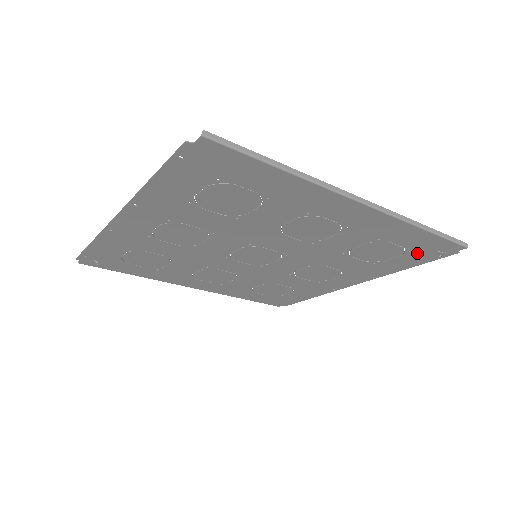
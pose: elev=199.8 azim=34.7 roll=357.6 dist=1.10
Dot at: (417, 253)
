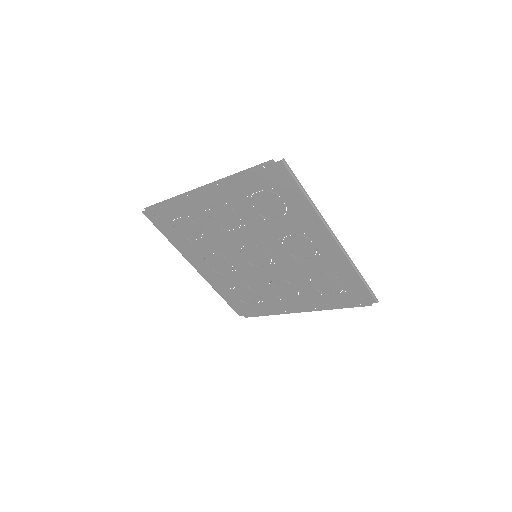
Dot at: (349, 295)
